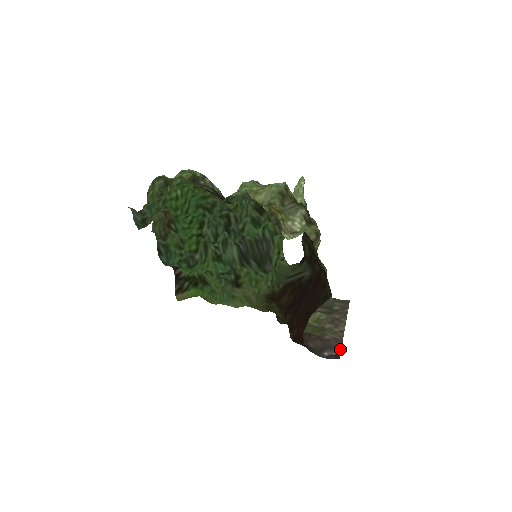
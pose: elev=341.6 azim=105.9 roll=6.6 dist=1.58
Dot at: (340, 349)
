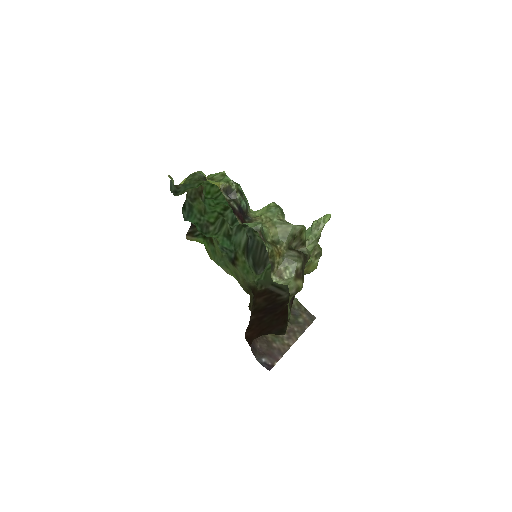
Dot at: occluded
